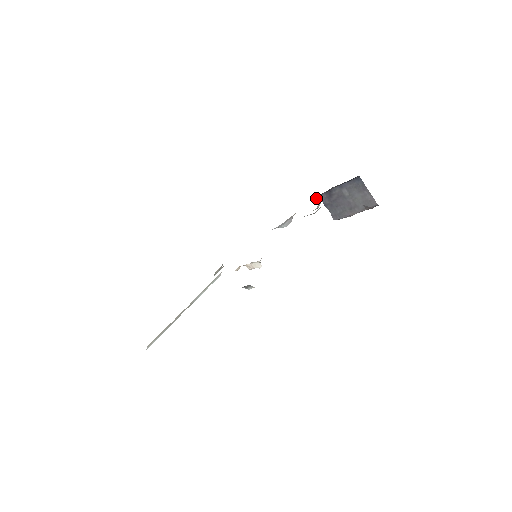
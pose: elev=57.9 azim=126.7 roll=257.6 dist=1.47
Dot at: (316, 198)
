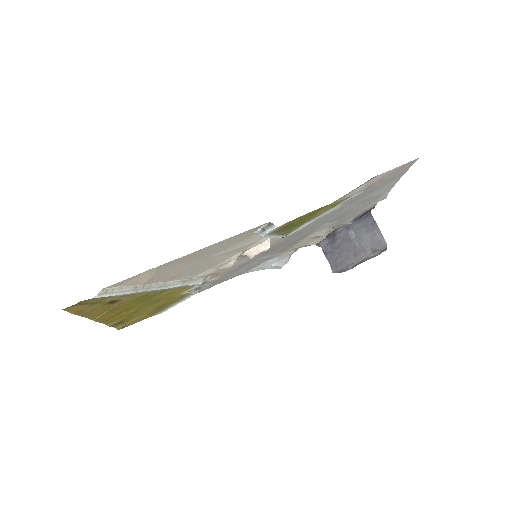
Dot at: (316, 245)
